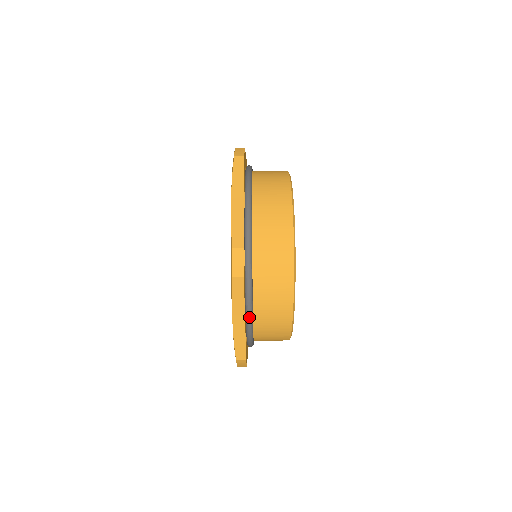
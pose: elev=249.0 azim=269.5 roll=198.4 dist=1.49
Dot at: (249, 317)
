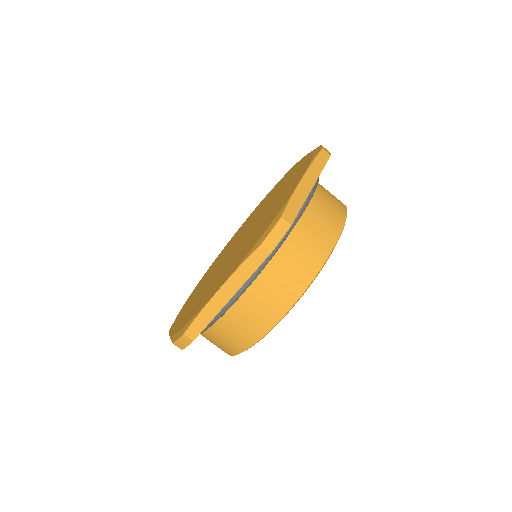
Dot at: occluded
